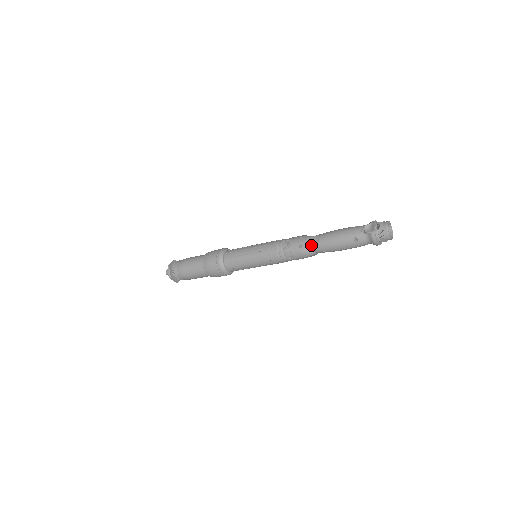
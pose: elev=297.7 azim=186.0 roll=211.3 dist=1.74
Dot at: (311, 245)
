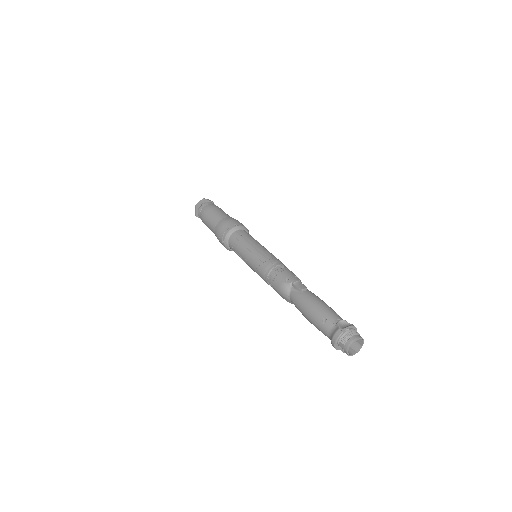
Dot at: (294, 288)
